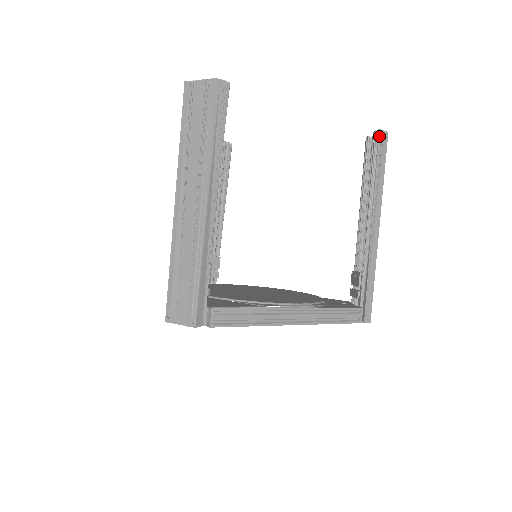
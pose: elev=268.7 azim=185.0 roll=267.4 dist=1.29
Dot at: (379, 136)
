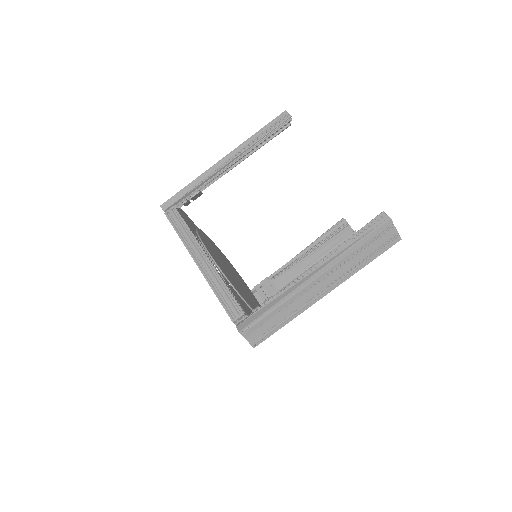
Dot at: occluded
